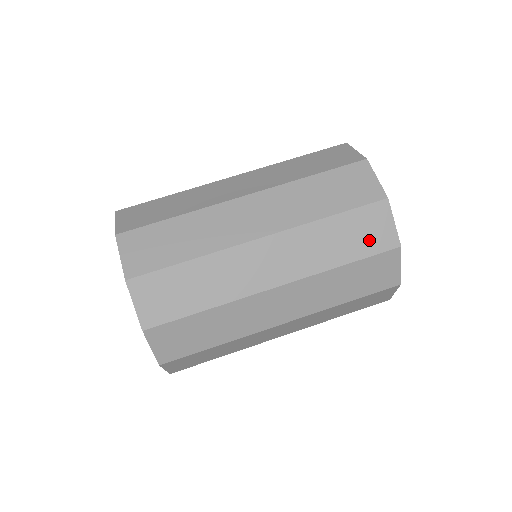
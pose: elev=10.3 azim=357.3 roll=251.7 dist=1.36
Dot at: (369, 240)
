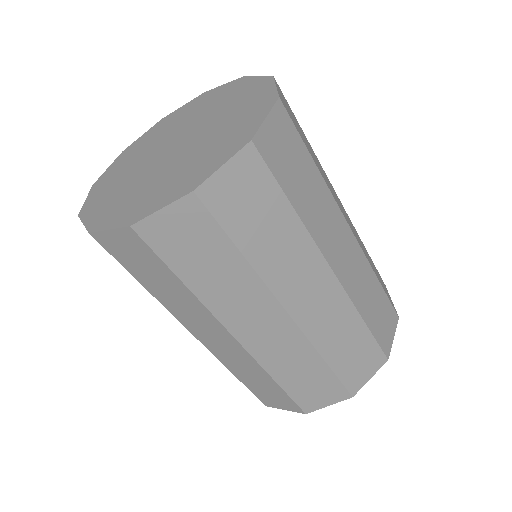
Dot at: (382, 328)
